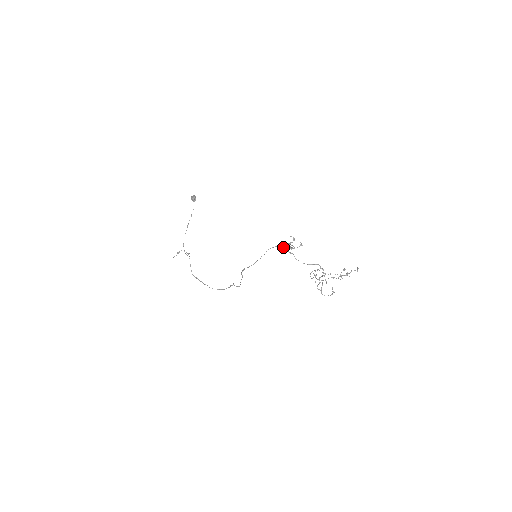
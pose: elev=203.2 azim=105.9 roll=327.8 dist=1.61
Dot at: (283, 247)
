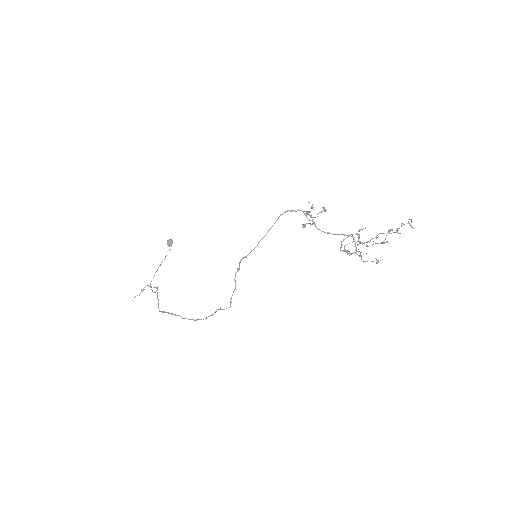
Dot at: (299, 210)
